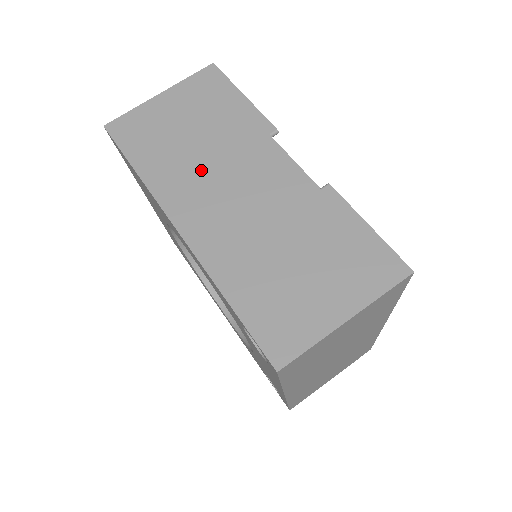
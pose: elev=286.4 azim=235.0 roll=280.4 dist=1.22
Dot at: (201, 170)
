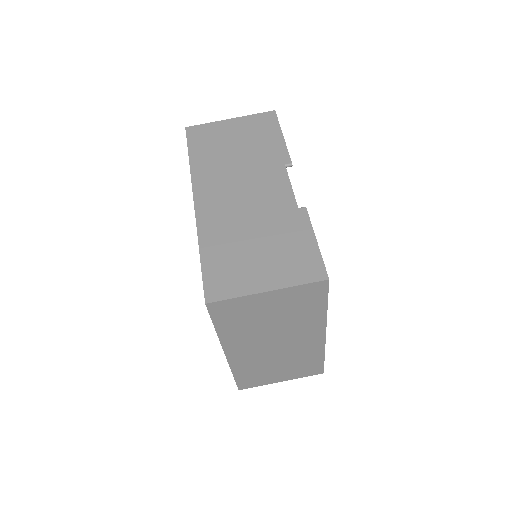
Dot at: (229, 172)
